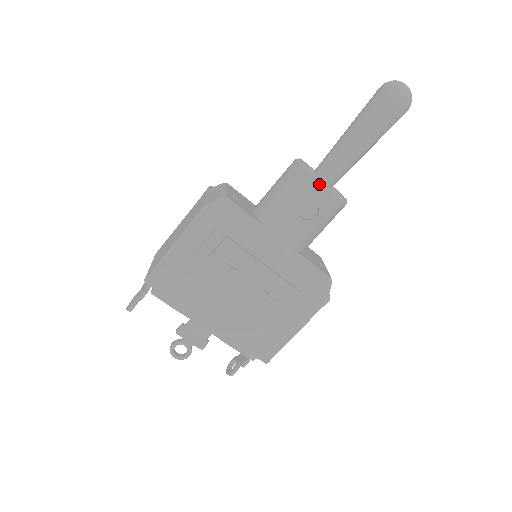
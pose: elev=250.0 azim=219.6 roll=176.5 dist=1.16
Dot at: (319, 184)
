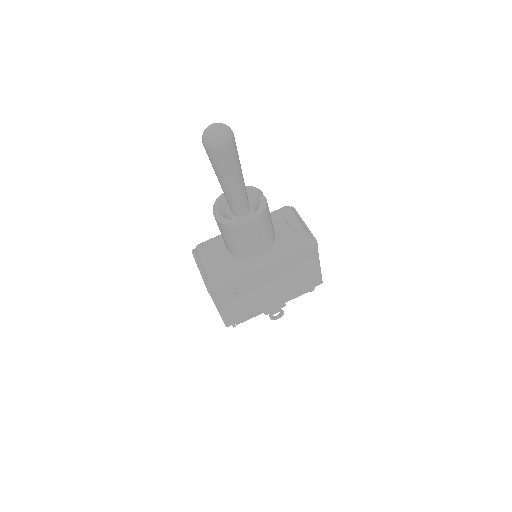
Dot at: (242, 226)
